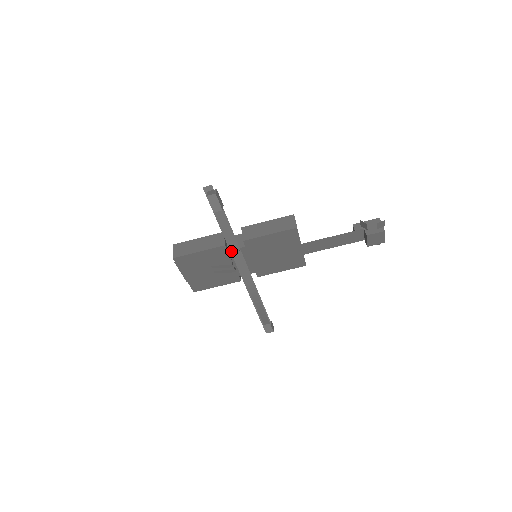
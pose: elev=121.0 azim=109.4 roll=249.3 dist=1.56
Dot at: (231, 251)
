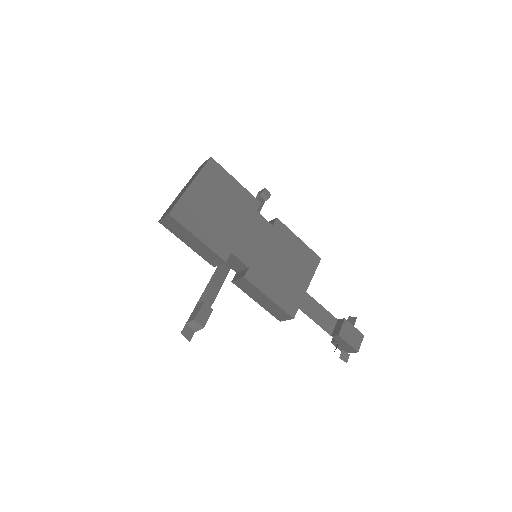
Dot at: (219, 266)
